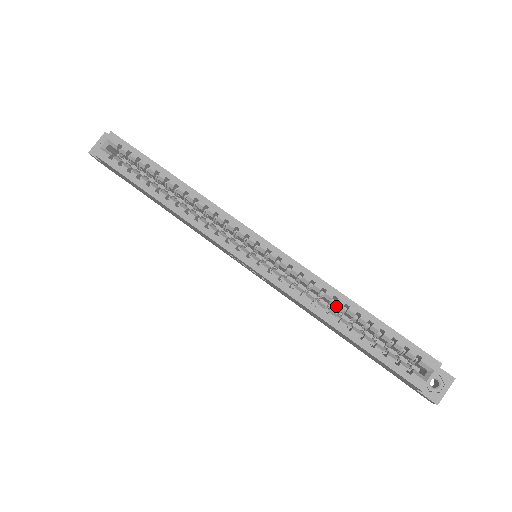
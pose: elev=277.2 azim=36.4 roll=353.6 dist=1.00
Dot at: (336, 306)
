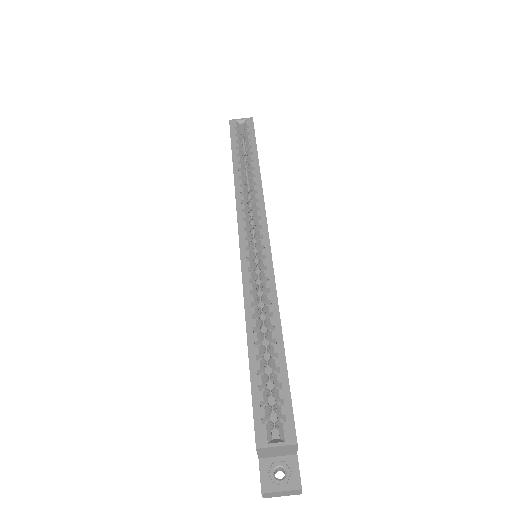
Dot at: (267, 324)
